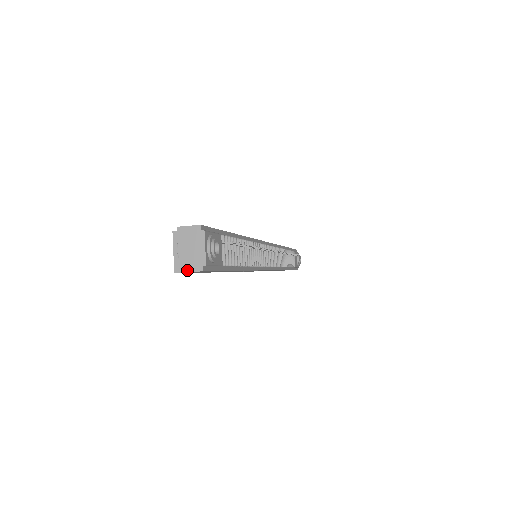
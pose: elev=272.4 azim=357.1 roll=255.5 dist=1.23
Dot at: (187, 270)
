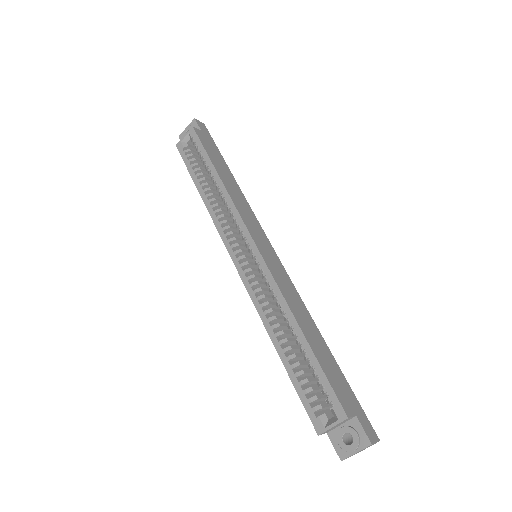
Dot at: occluded
